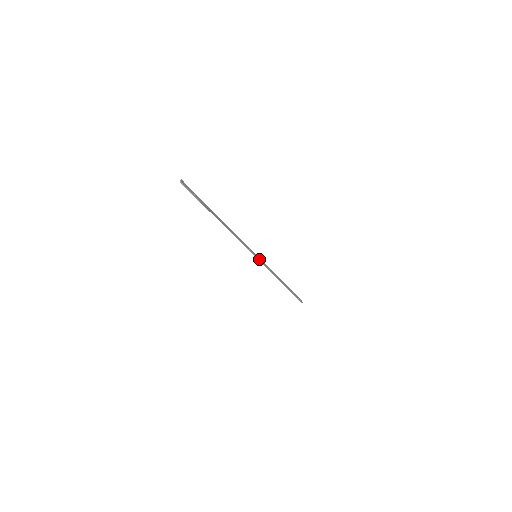
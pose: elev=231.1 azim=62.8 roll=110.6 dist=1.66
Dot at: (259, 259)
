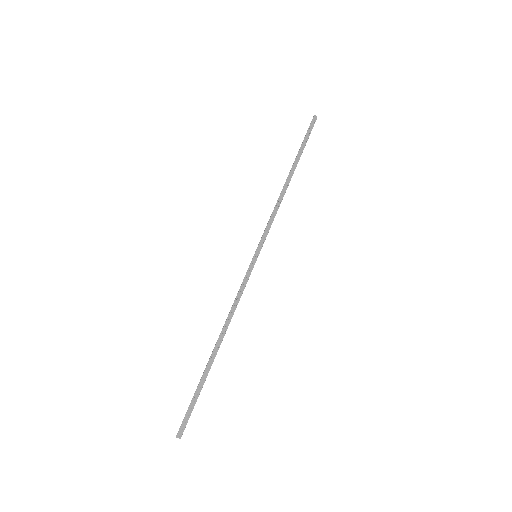
Dot at: (260, 248)
